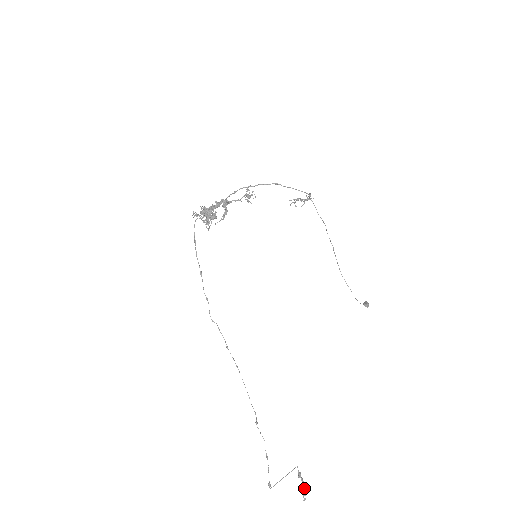
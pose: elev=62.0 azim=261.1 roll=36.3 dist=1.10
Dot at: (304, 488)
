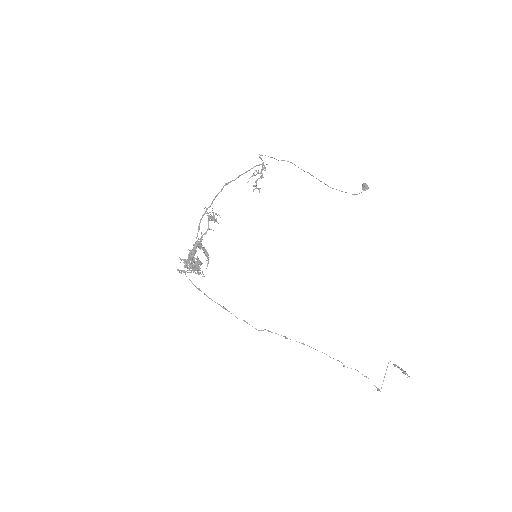
Dot at: (403, 371)
